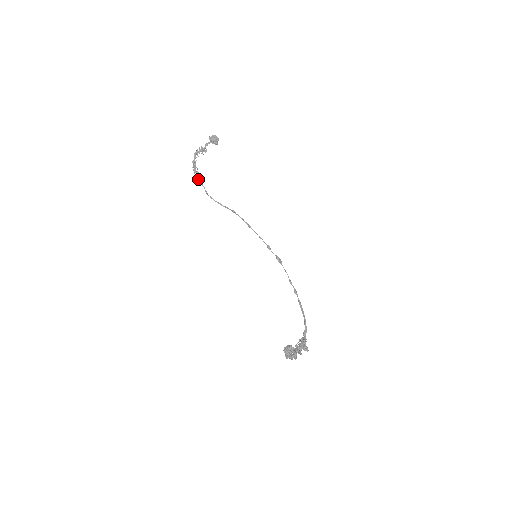
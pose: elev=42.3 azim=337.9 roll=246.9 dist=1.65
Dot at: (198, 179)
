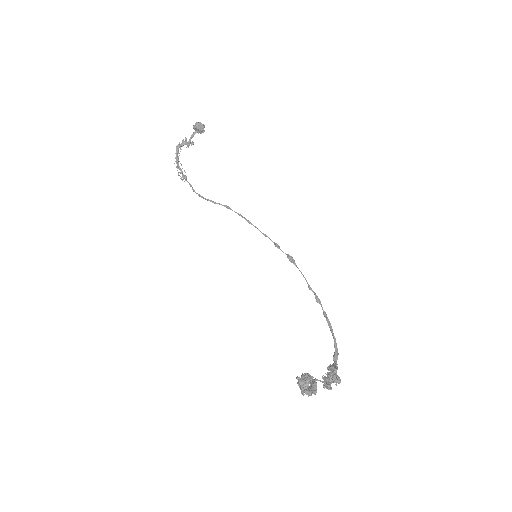
Dot at: (182, 176)
